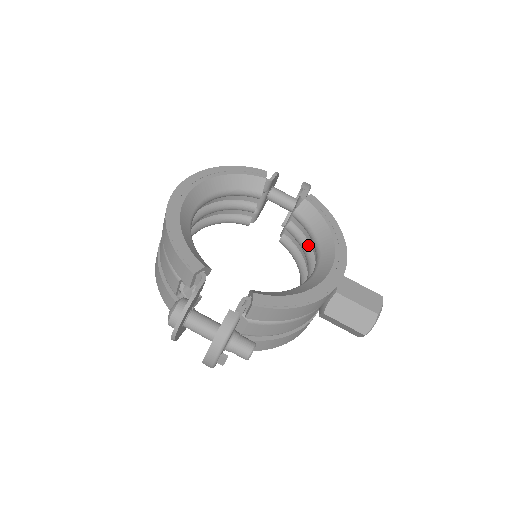
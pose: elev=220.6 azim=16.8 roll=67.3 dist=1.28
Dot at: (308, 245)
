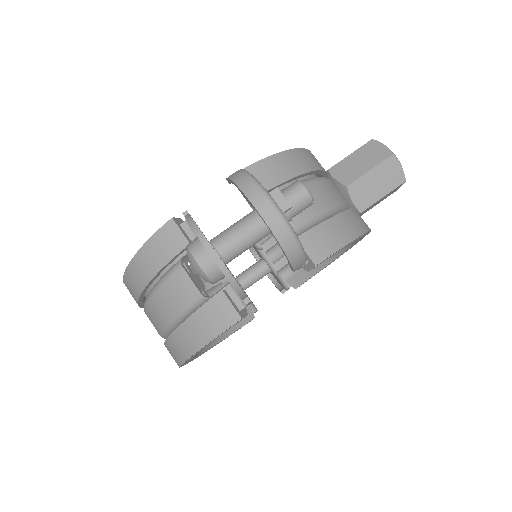
Dot at: occluded
